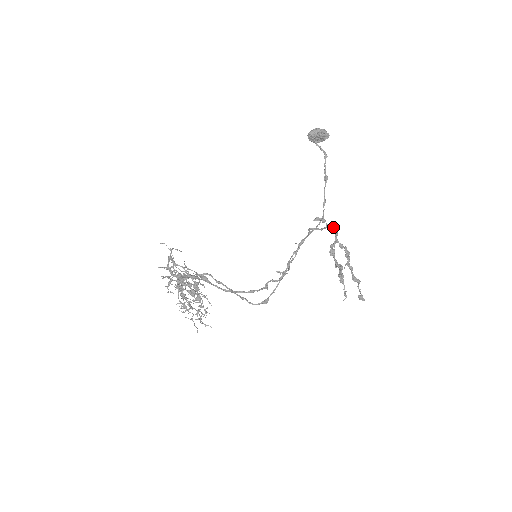
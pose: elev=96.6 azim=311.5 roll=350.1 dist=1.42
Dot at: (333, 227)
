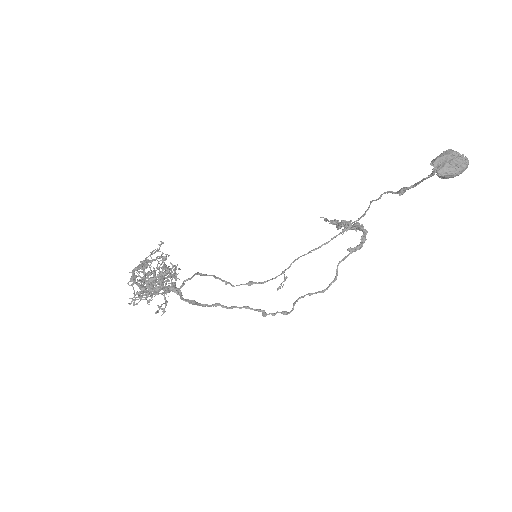
Dot at: occluded
